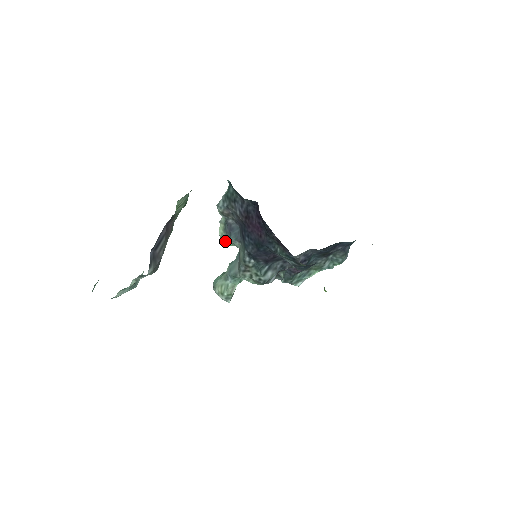
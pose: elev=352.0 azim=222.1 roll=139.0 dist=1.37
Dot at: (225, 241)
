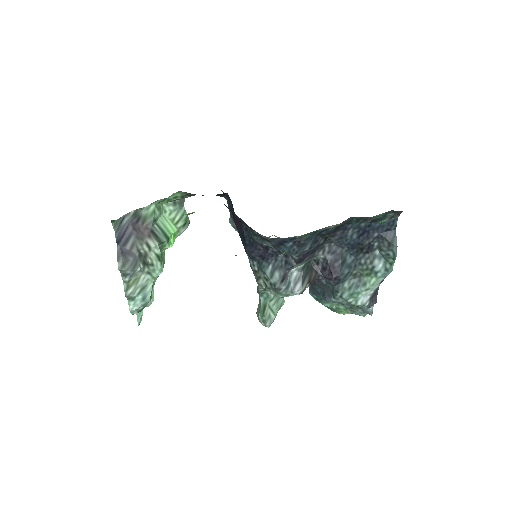
Dot at: occluded
